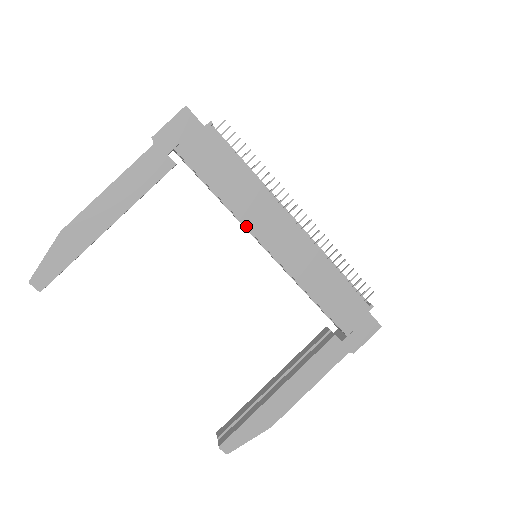
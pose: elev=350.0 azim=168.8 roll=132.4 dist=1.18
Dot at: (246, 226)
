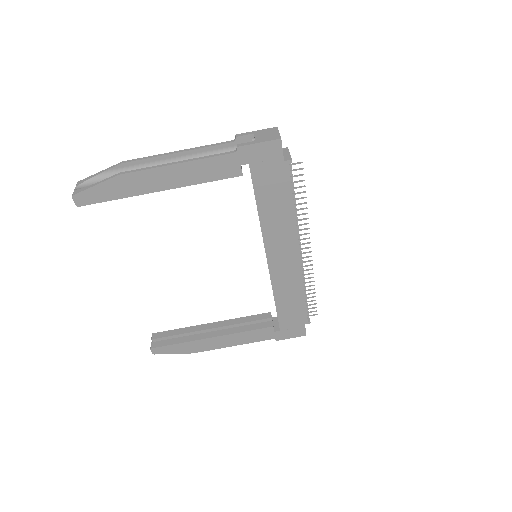
Dot at: (264, 240)
